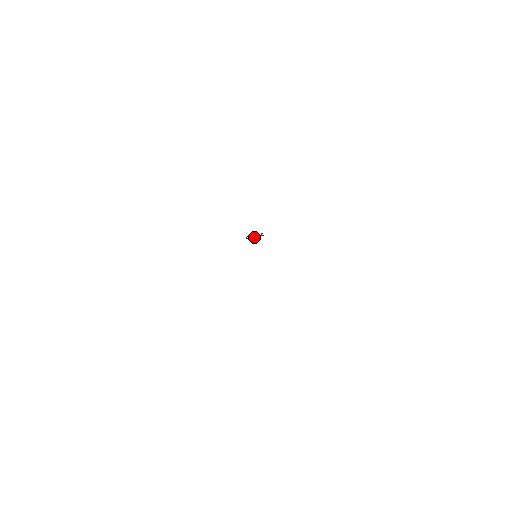
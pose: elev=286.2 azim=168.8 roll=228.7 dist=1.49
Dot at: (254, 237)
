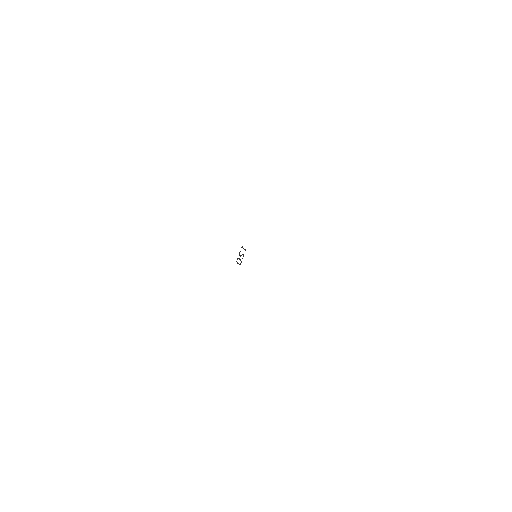
Dot at: (242, 258)
